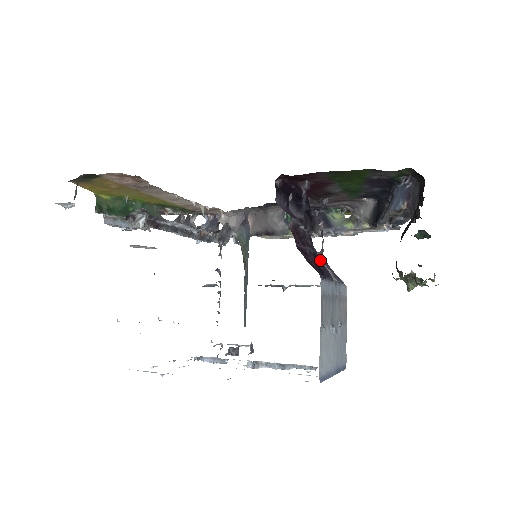
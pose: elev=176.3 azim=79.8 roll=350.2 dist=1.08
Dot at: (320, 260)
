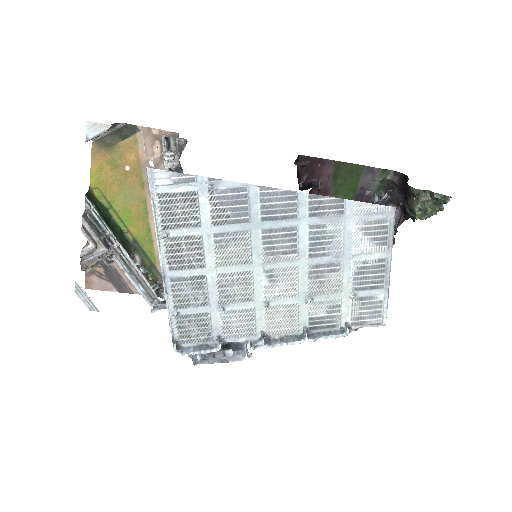
Dot at: occluded
